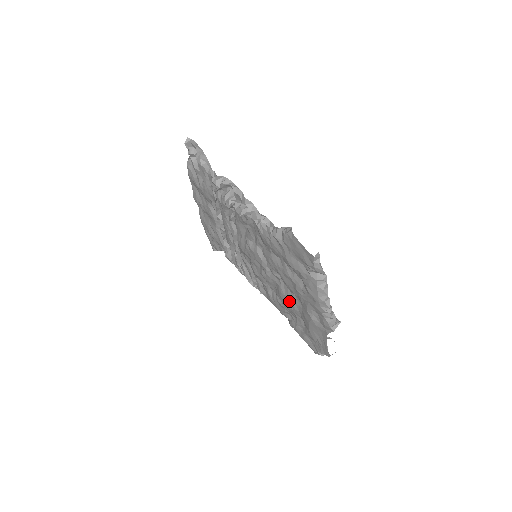
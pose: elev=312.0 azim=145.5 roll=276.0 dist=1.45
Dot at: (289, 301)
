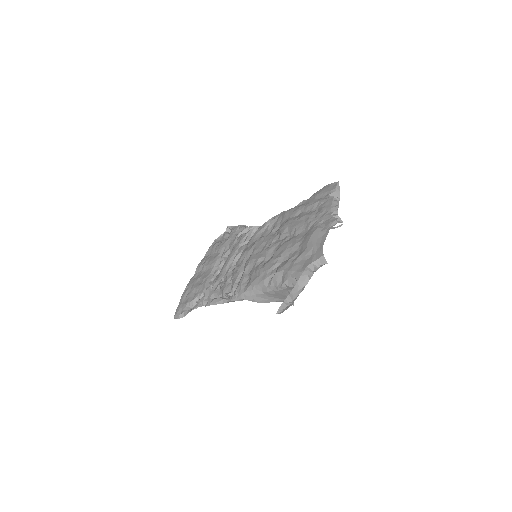
Dot at: (291, 242)
